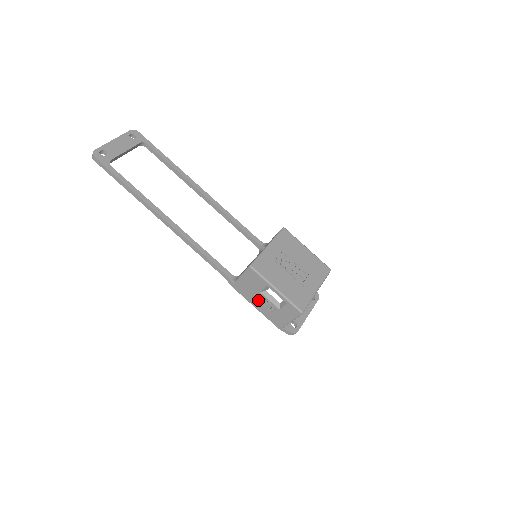
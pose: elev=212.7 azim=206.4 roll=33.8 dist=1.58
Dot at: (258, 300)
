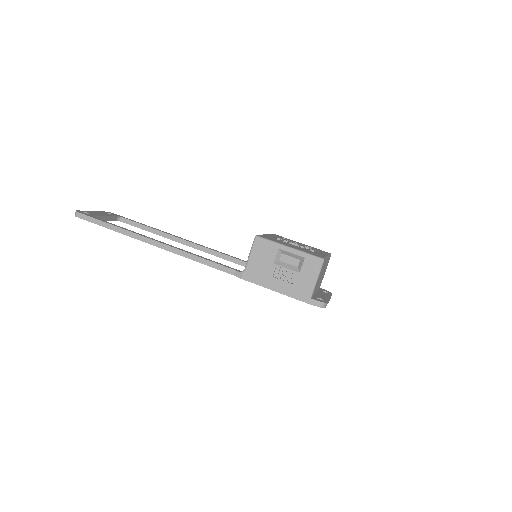
Dot at: (274, 277)
